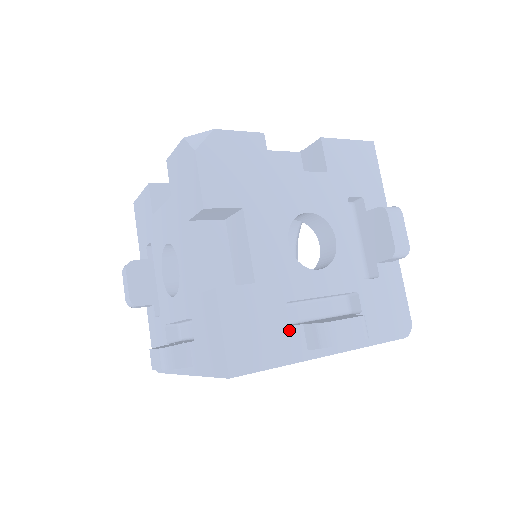
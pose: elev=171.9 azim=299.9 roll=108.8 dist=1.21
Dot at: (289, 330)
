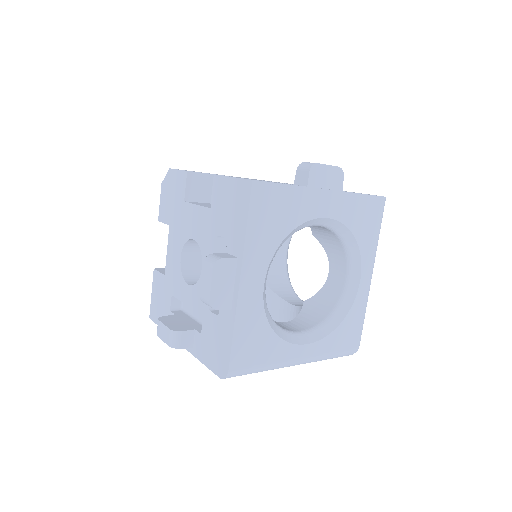
Dot at: occluded
